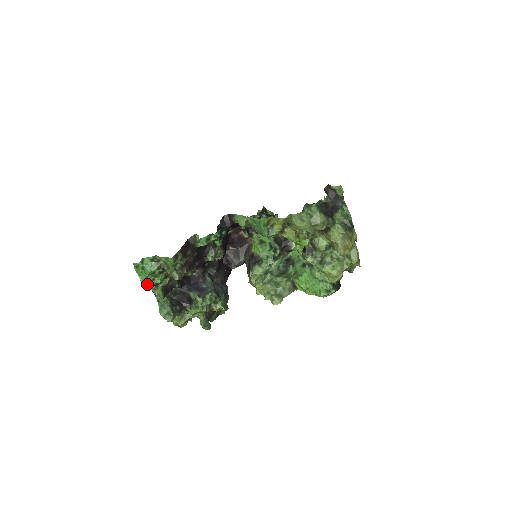
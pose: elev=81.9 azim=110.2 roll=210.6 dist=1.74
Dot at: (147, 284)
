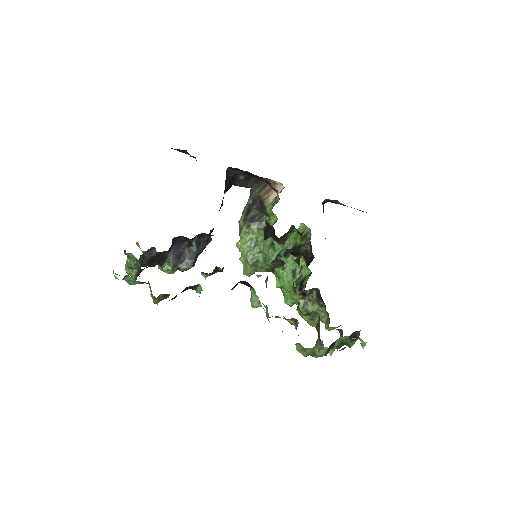
Dot at: occluded
